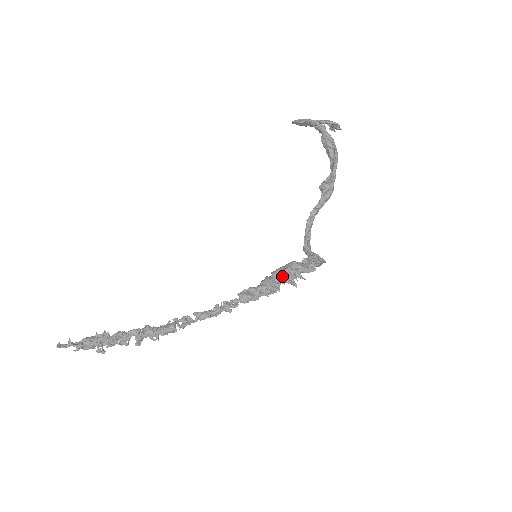
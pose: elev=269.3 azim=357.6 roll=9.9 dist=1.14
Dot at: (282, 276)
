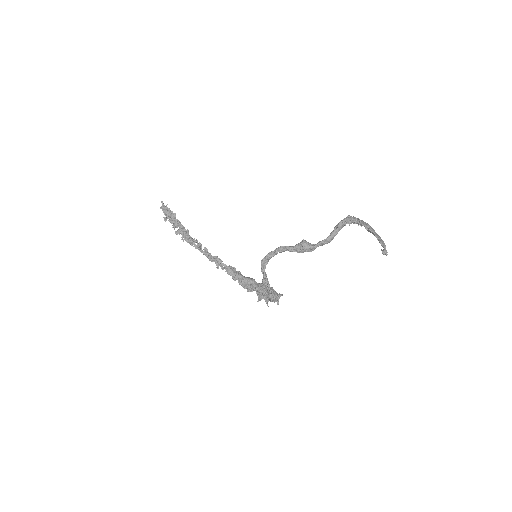
Dot at: (259, 287)
